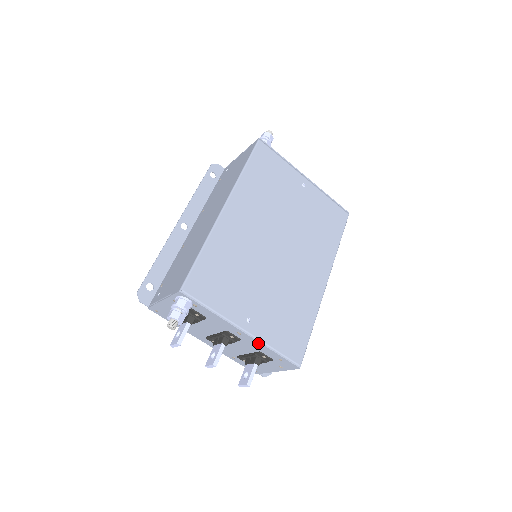
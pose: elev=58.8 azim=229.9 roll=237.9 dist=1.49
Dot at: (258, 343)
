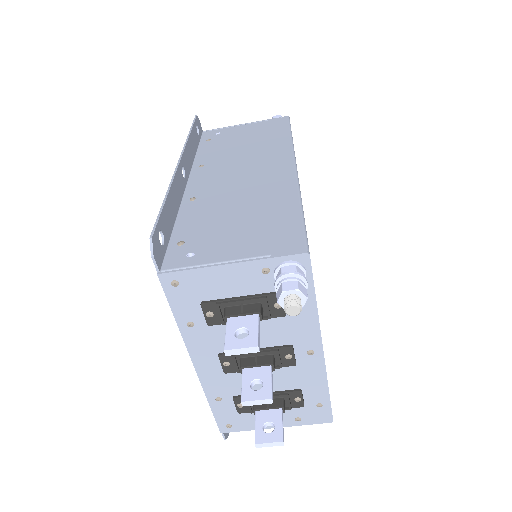
Dot at: (321, 373)
